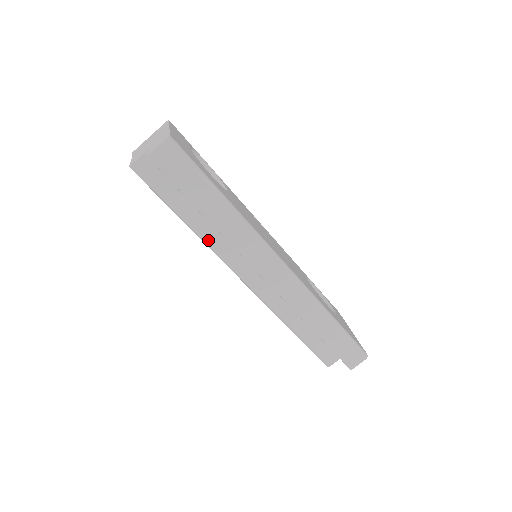
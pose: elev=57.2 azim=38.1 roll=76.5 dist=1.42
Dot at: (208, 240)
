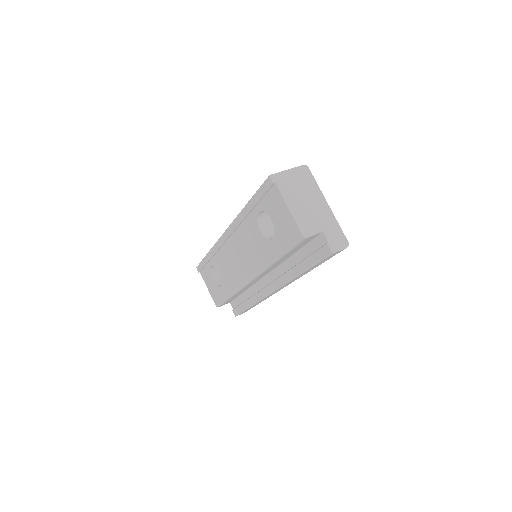
Dot at: occluded
